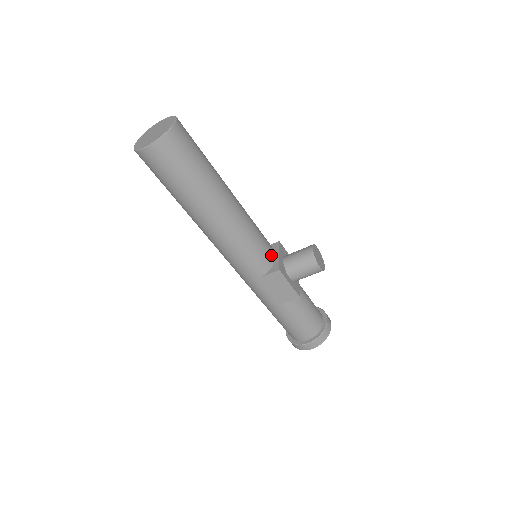
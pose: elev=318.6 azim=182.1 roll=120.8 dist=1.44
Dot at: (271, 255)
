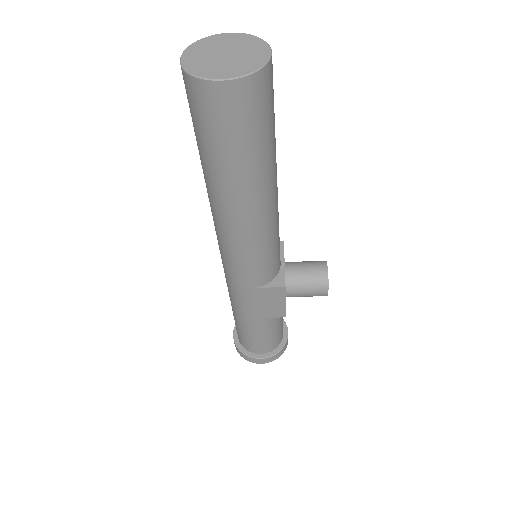
Dot at: (279, 263)
